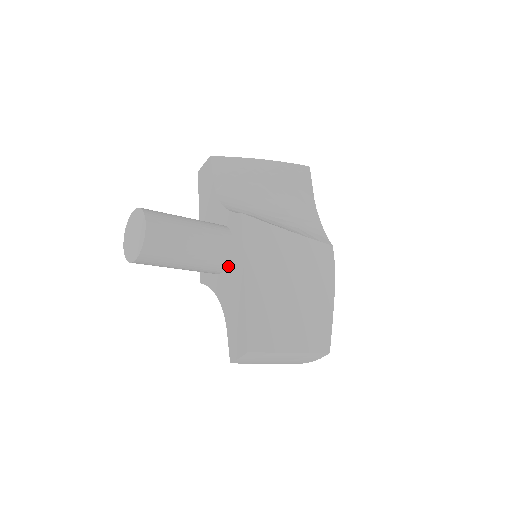
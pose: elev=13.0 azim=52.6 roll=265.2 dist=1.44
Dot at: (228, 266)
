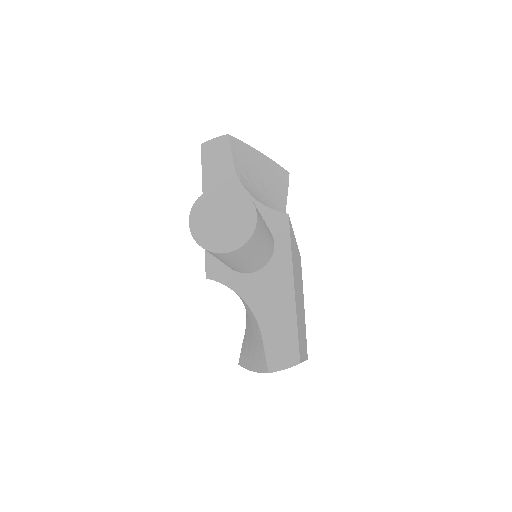
Dot at: (265, 267)
